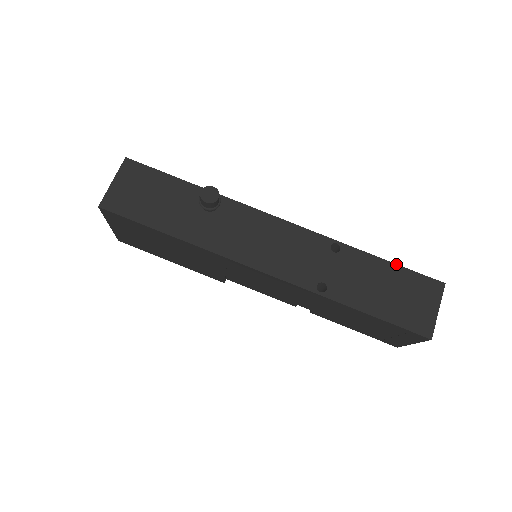
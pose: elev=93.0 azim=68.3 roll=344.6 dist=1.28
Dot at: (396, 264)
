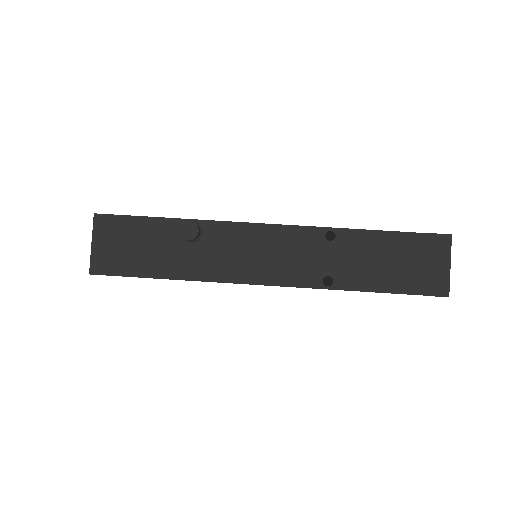
Dot at: (396, 231)
